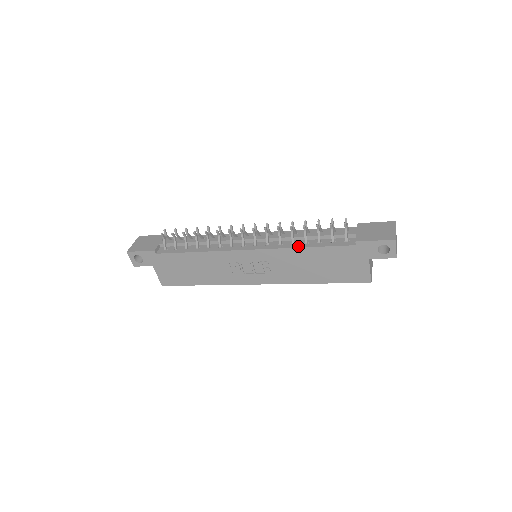
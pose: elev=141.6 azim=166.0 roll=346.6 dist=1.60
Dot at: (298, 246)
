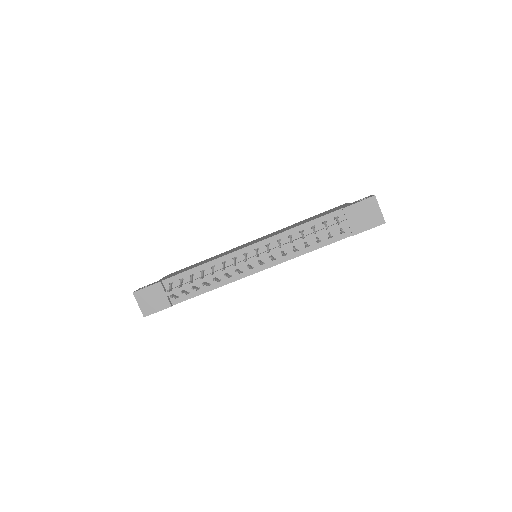
Dot at: (303, 253)
